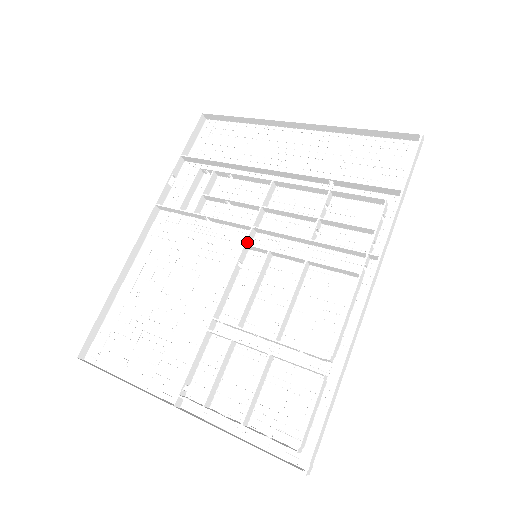
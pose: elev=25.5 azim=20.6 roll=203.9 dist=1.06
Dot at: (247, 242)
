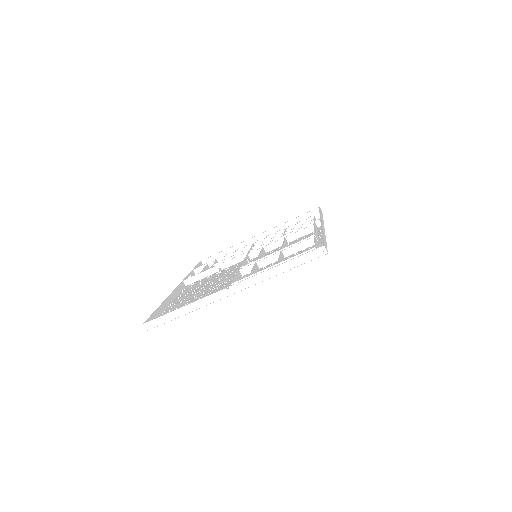
Dot at: (248, 255)
